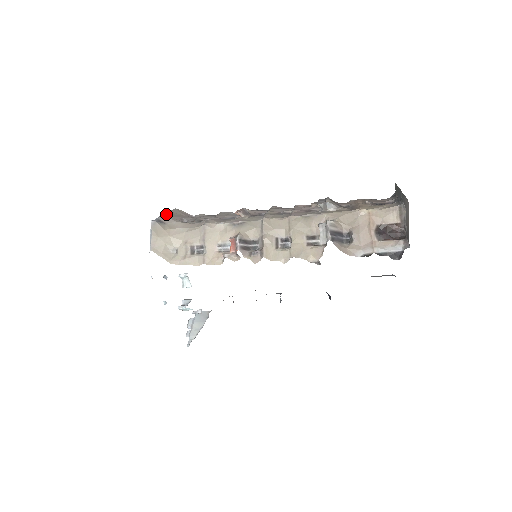
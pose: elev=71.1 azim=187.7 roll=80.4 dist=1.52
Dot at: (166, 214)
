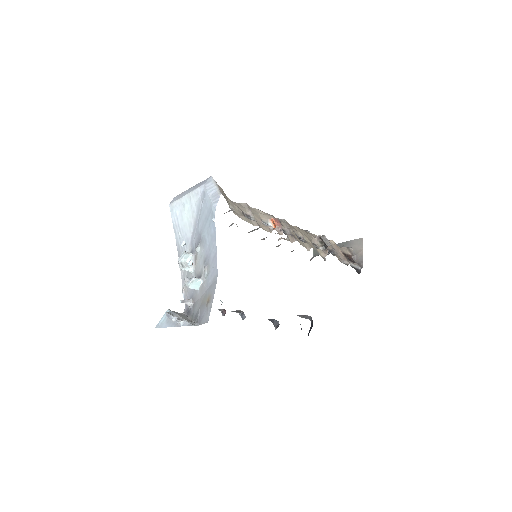
Dot at: occluded
